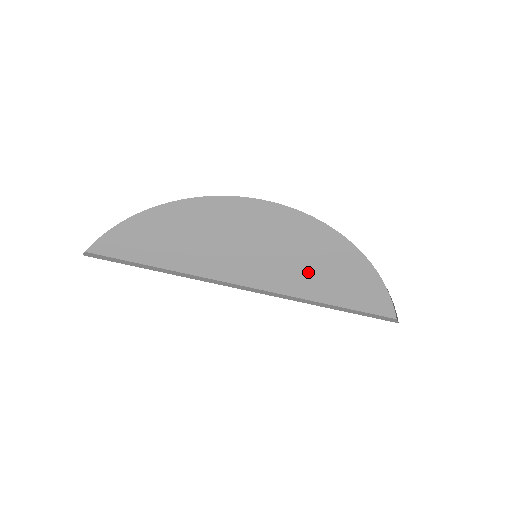
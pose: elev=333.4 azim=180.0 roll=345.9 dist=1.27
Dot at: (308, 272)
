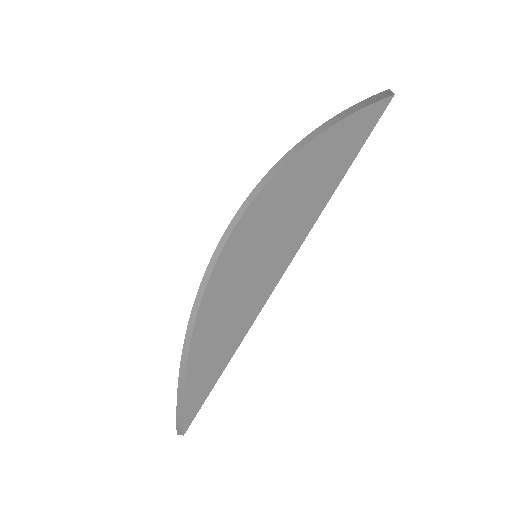
Dot at: (297, 205)
